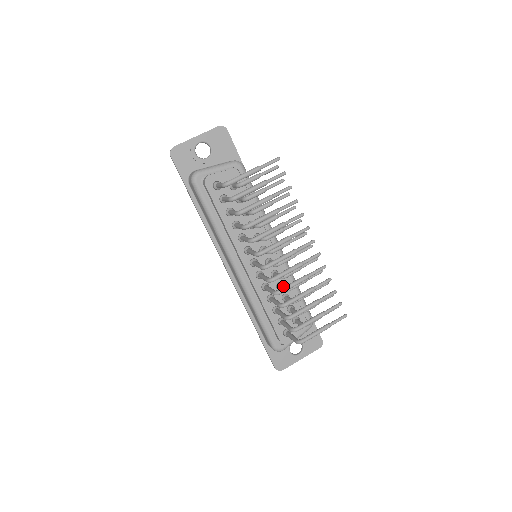
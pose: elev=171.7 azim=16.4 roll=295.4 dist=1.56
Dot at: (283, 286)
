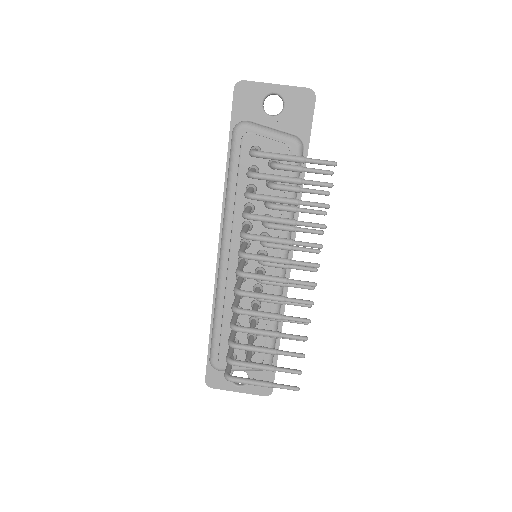
Dot at: (255, 307)
